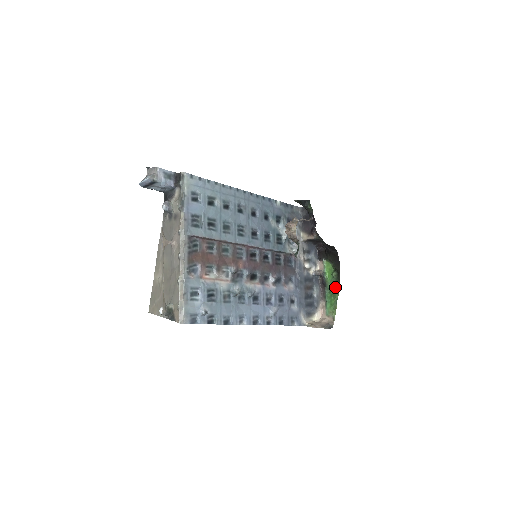
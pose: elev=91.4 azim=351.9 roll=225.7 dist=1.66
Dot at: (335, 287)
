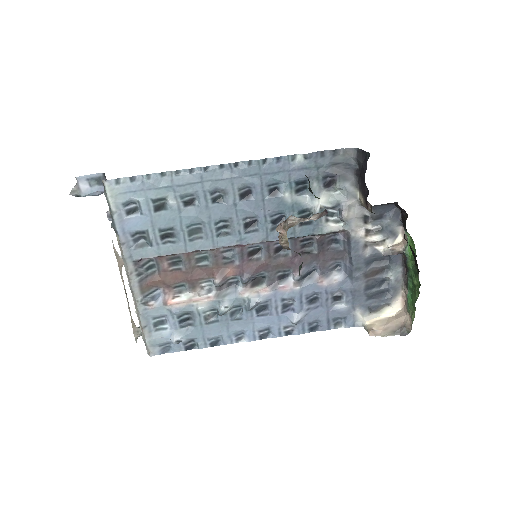
Dot at: (416, 281)
